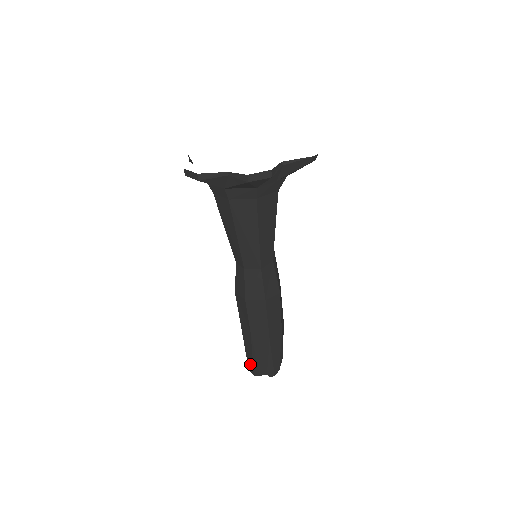
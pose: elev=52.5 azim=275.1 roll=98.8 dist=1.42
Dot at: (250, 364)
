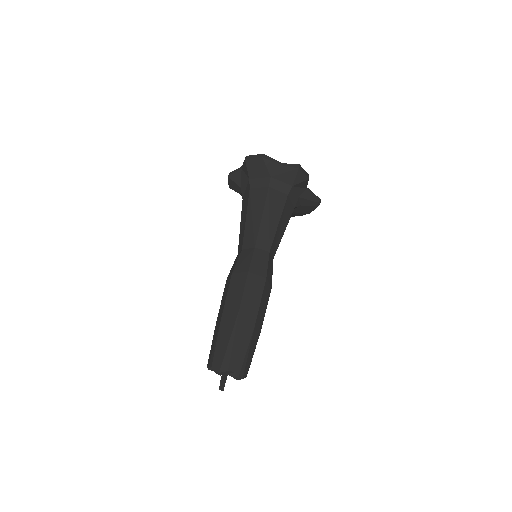
Dot at: (219, 357)
